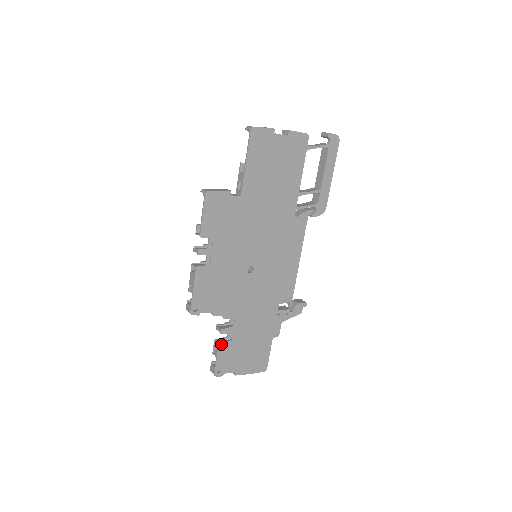
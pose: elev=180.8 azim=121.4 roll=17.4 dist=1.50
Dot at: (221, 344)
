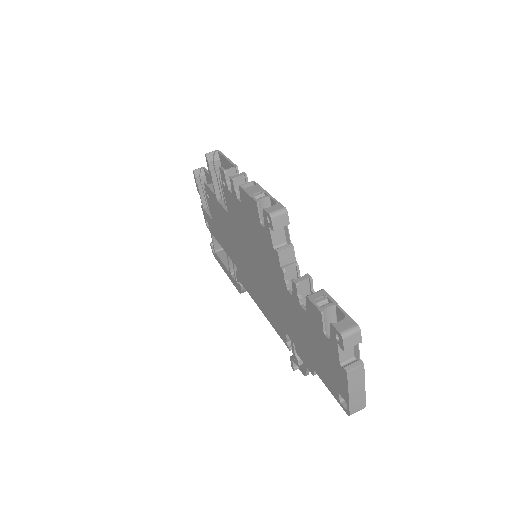
Dot at: (322, 292)
